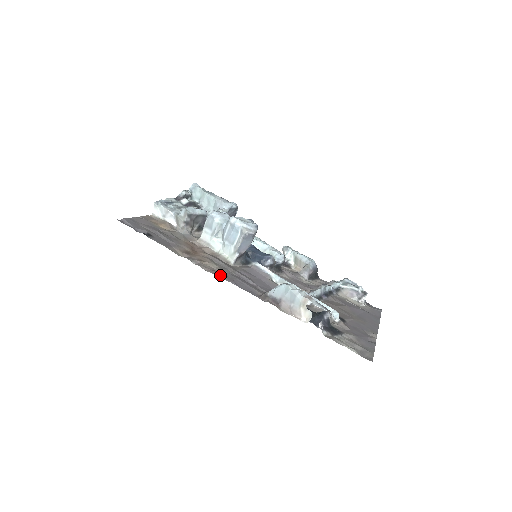
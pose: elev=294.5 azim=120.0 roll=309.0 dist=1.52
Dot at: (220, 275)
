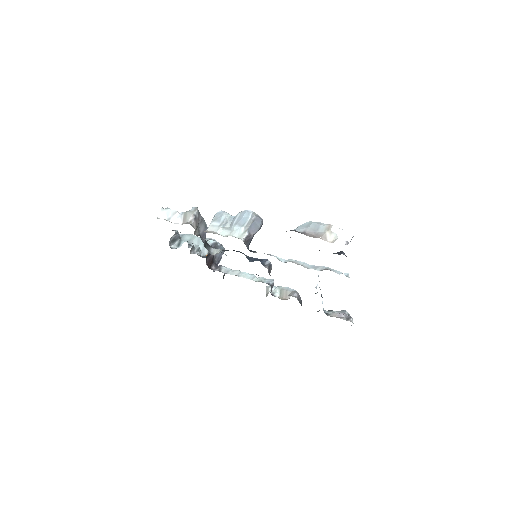
Dot at: occluded
